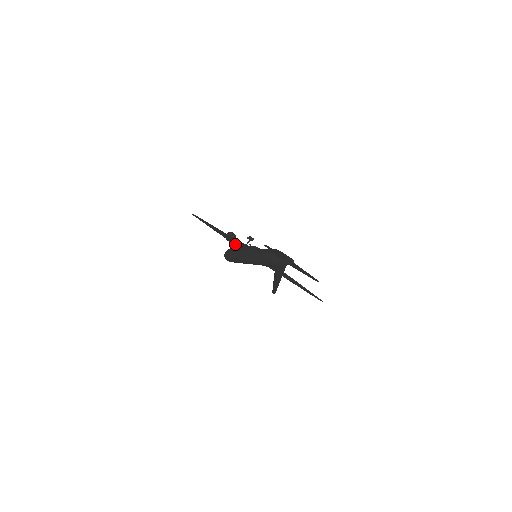
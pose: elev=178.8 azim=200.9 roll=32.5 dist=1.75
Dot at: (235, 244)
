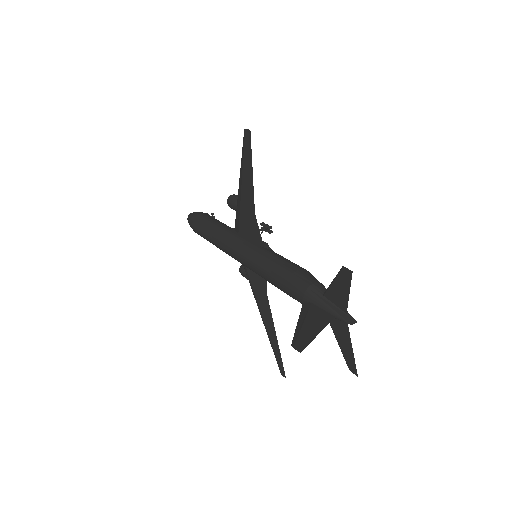
Dot at: (241, 218)
